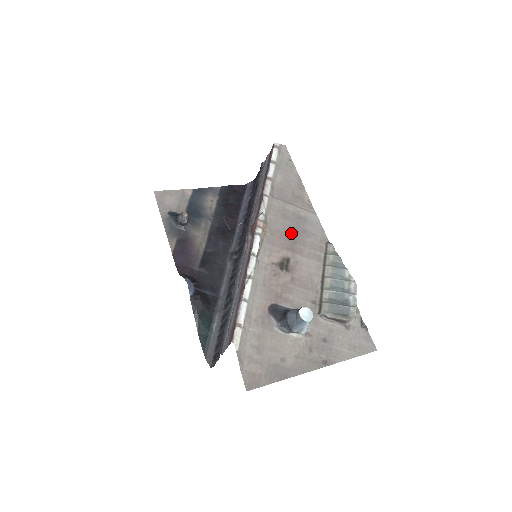
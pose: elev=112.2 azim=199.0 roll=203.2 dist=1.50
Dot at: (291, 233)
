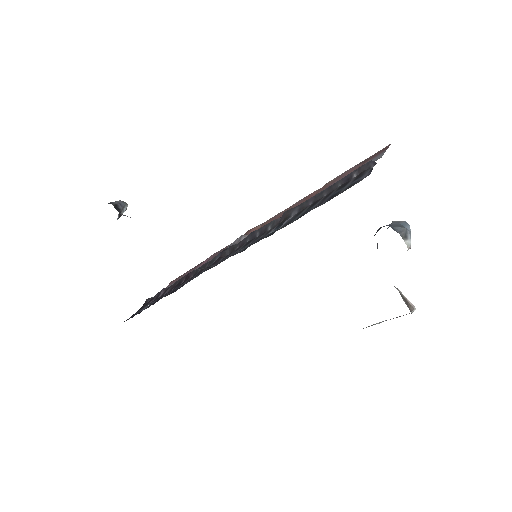
Dot at: occluded
